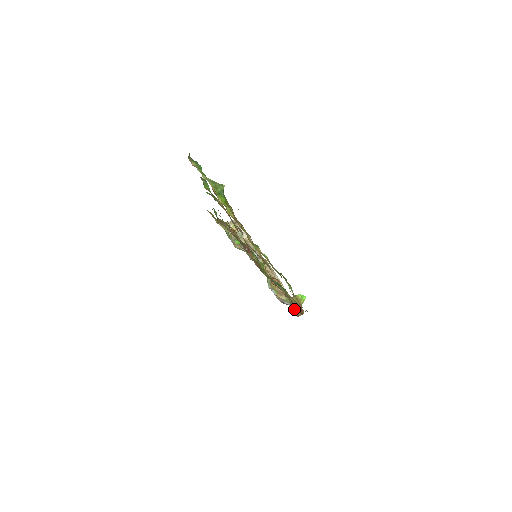
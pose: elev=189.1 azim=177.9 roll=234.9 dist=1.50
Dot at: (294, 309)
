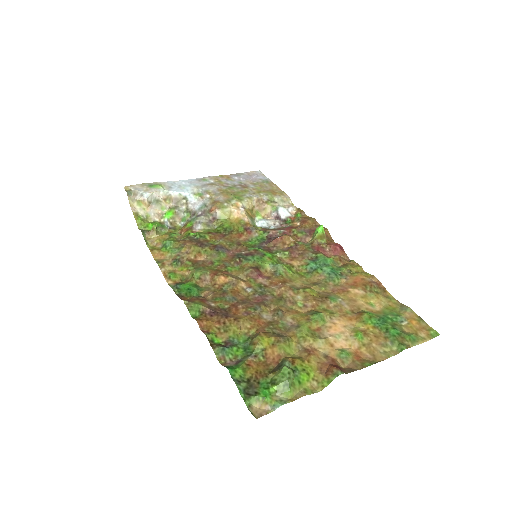
Dot at: (285, 205)
